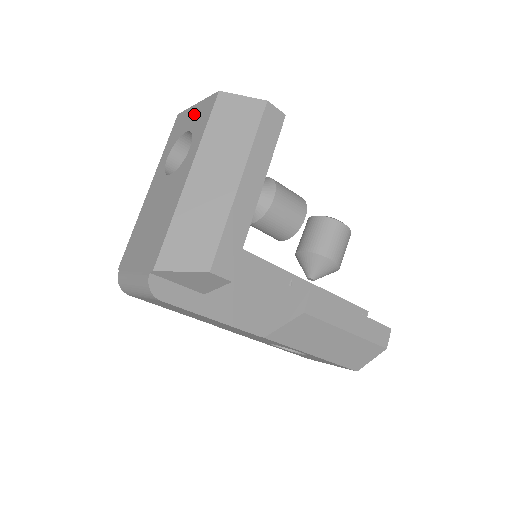
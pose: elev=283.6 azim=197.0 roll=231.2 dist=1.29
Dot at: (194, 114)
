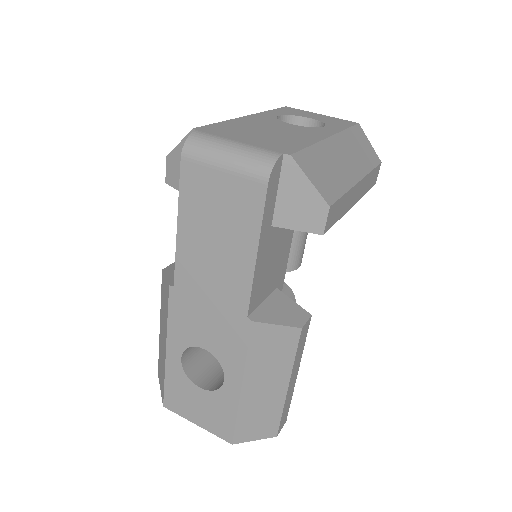
Dot at: (321, 116)
